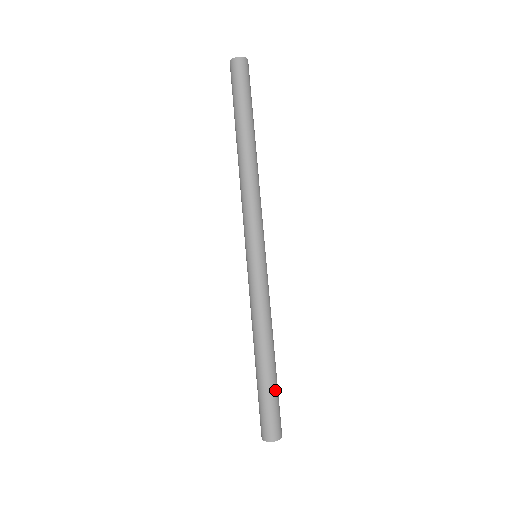
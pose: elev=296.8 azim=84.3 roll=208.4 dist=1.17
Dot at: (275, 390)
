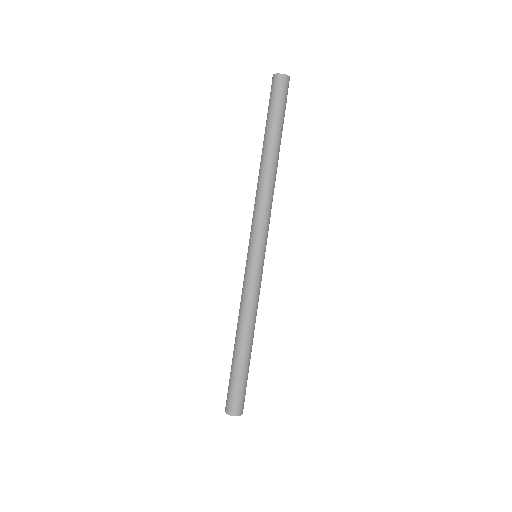
Dot at: (246, 374)
